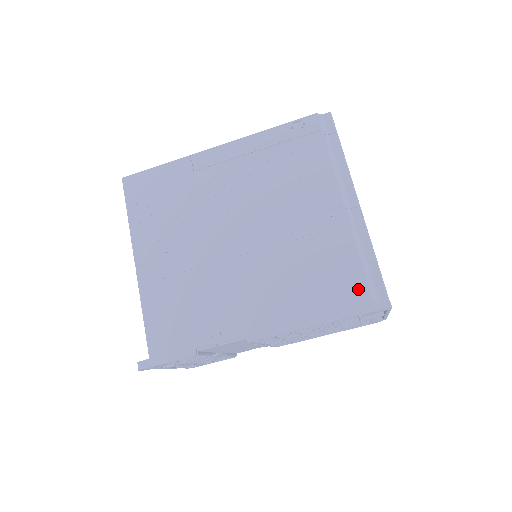
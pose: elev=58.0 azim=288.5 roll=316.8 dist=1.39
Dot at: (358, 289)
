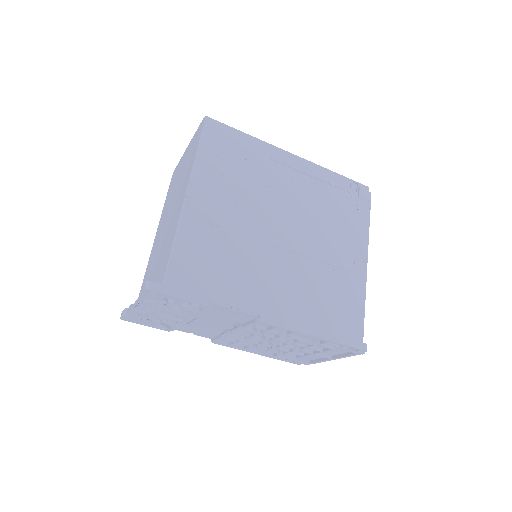
Dot at: (354, 326)
